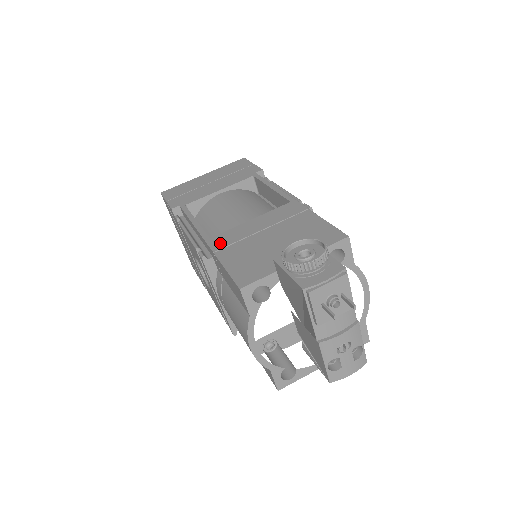
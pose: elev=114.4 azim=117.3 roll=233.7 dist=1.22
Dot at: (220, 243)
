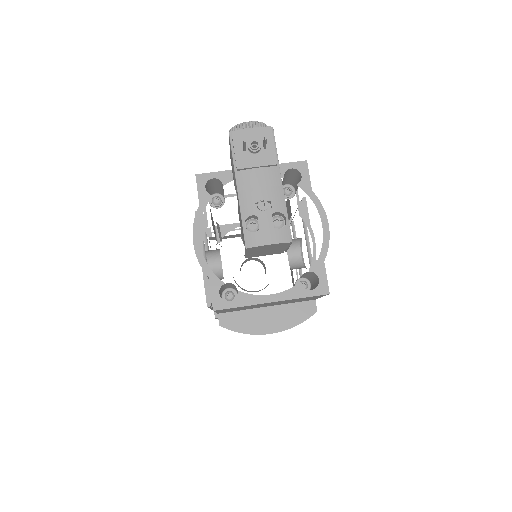
Dot at: occluded
